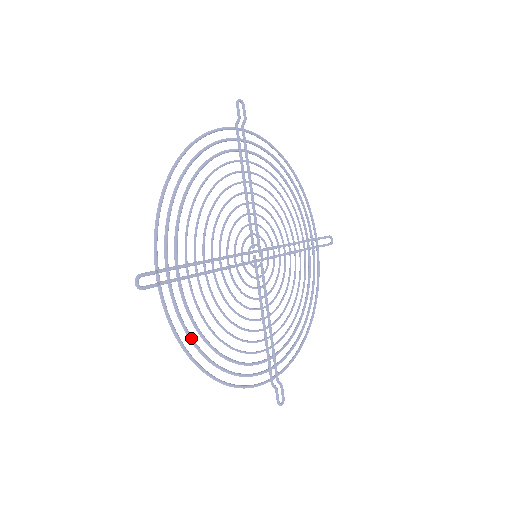
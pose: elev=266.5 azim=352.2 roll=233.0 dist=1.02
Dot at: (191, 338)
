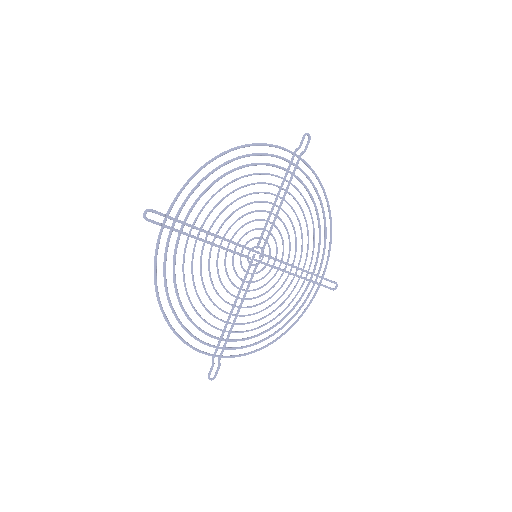
Dot at: (165, 279)
